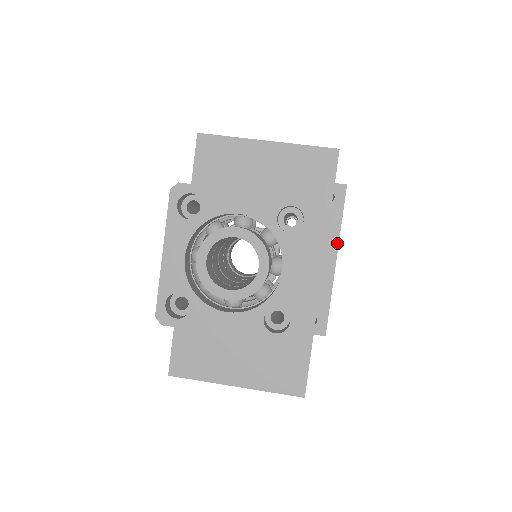
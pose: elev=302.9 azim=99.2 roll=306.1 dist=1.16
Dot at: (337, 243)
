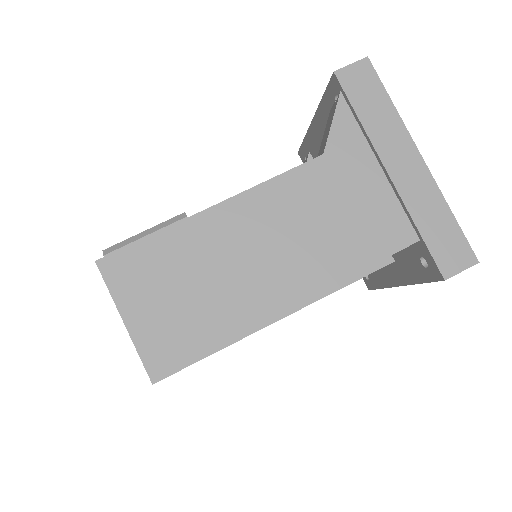
Dot at: (407, 283)
